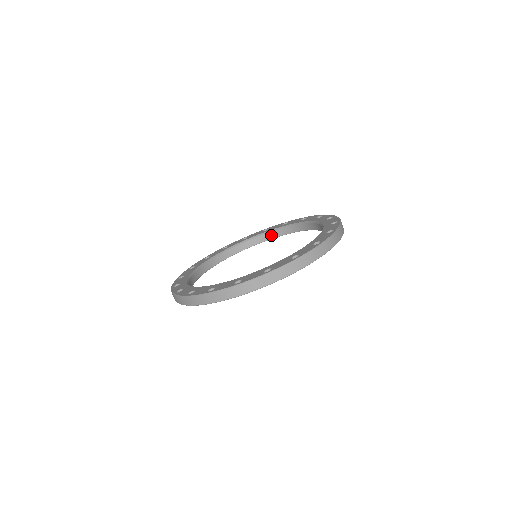
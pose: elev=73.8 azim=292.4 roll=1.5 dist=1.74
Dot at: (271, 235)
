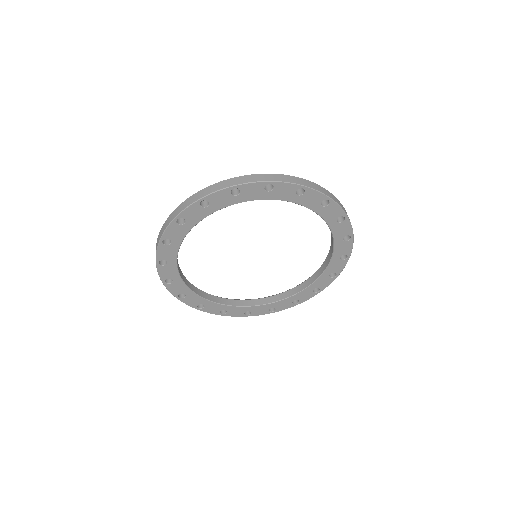
Dot at: (276, 298)
